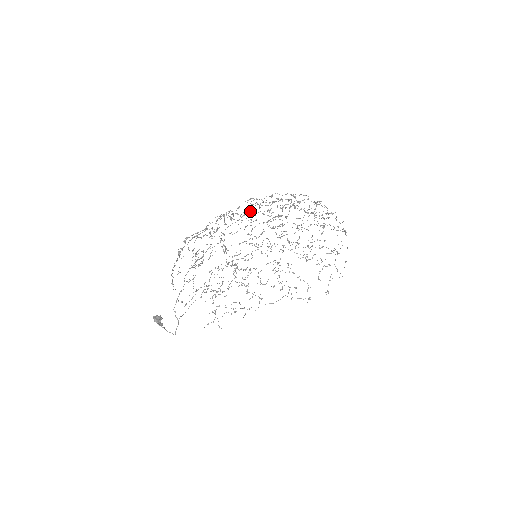
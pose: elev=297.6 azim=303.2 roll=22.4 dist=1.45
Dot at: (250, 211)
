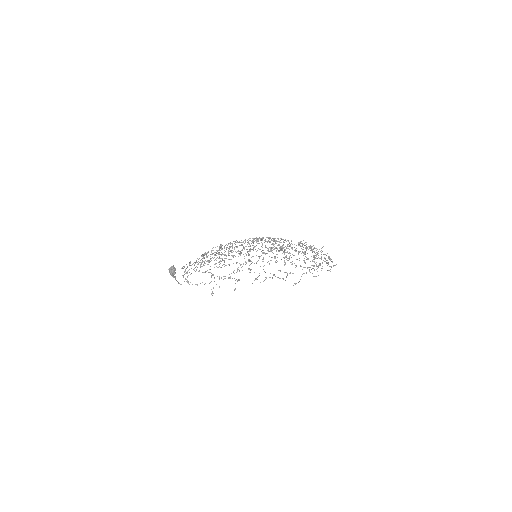
Dot at: occluded
